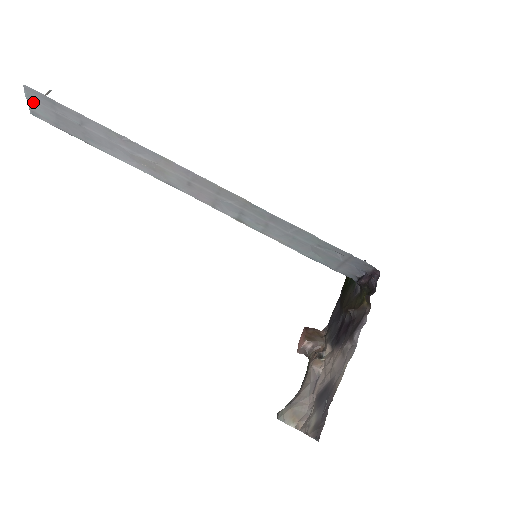
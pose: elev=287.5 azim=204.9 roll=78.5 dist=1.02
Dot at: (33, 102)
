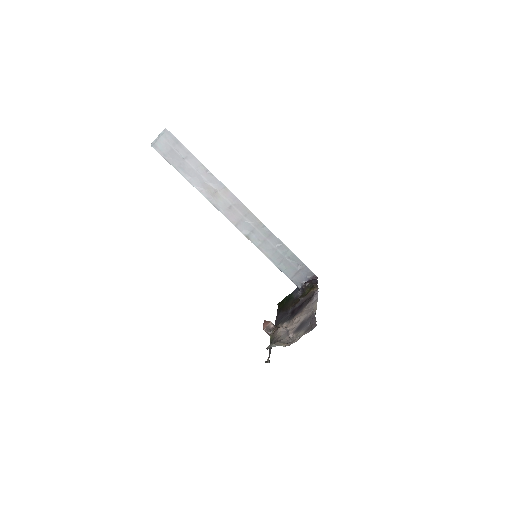
Dot at: (161, 139)
